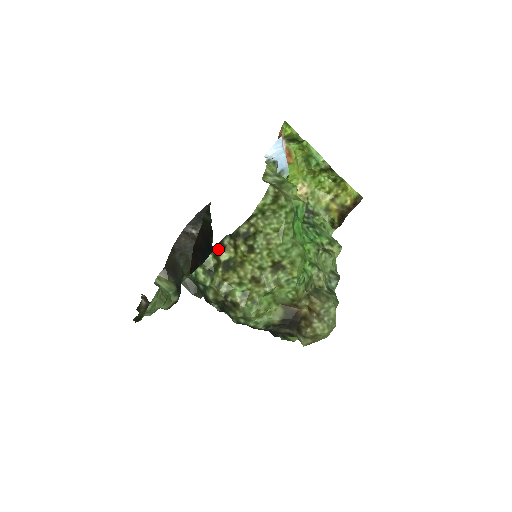
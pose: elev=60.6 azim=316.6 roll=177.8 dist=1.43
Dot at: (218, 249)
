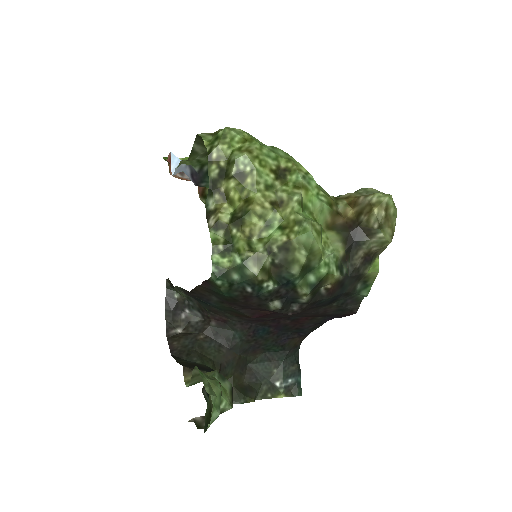
Dot at: (211, 220)
